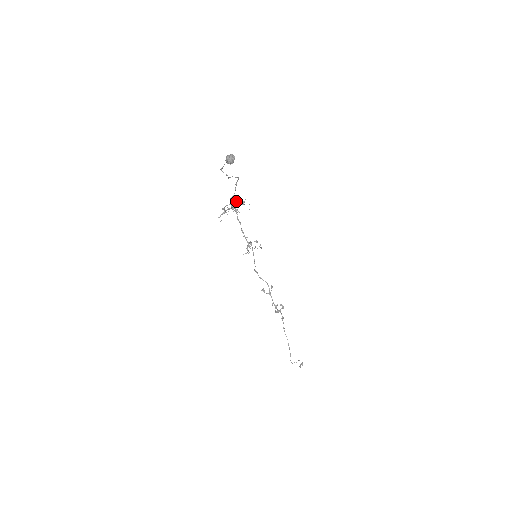
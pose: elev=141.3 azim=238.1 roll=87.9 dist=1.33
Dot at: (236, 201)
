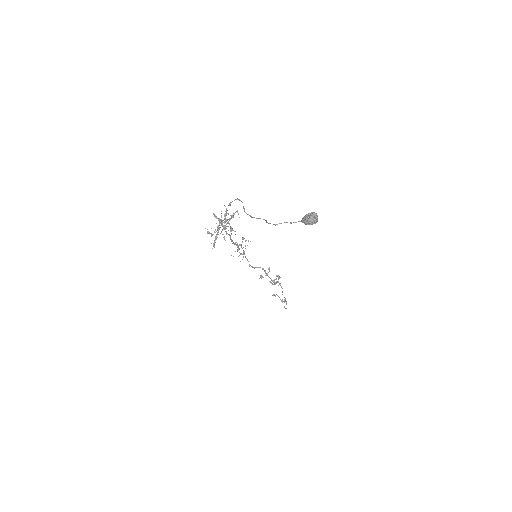
Dot at: (214, 214)
